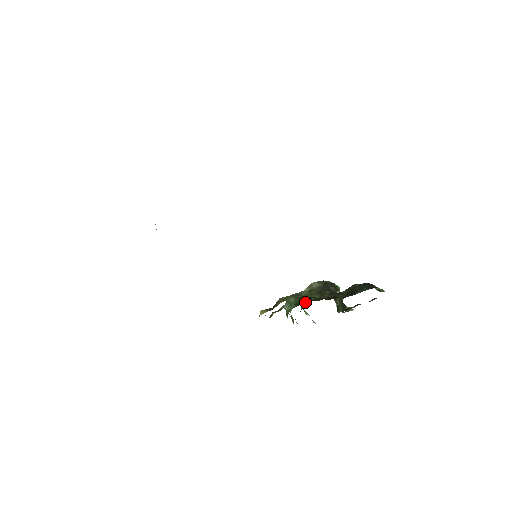
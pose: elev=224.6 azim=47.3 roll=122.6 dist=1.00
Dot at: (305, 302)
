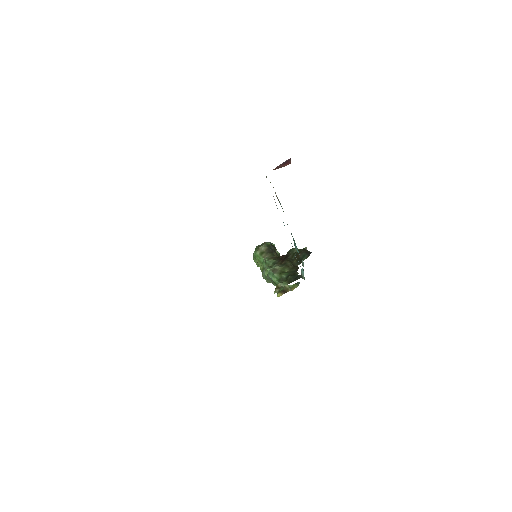
Dot at: (262, 262)
